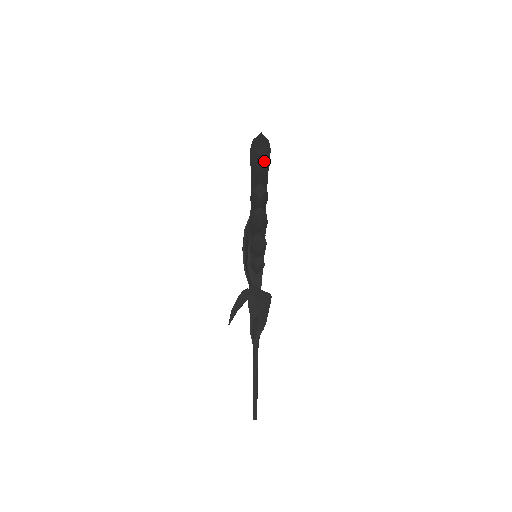
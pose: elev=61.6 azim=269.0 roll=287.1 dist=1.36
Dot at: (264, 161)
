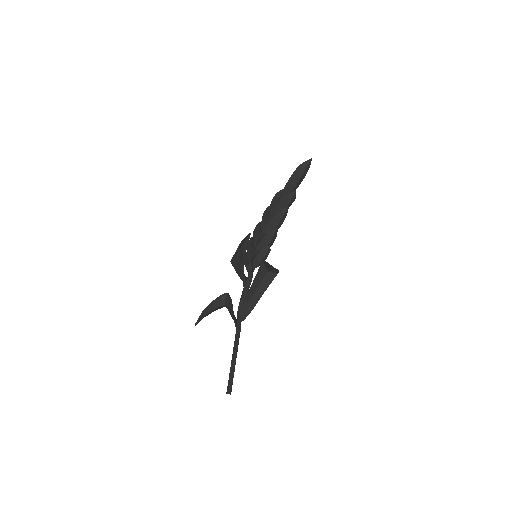
Dot at: (300, 181)
